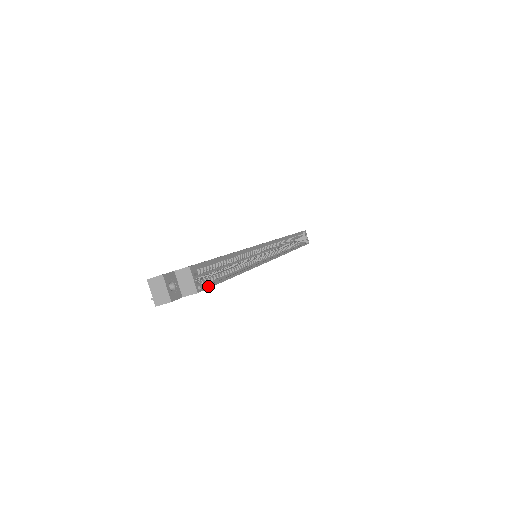
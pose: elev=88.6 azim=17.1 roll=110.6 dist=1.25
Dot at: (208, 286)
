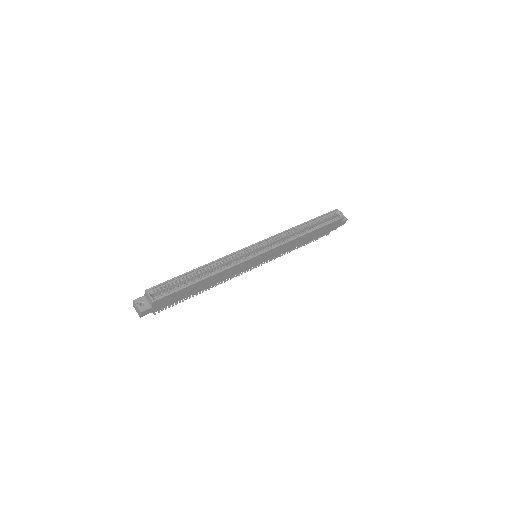
Dot at: (165, 295)
